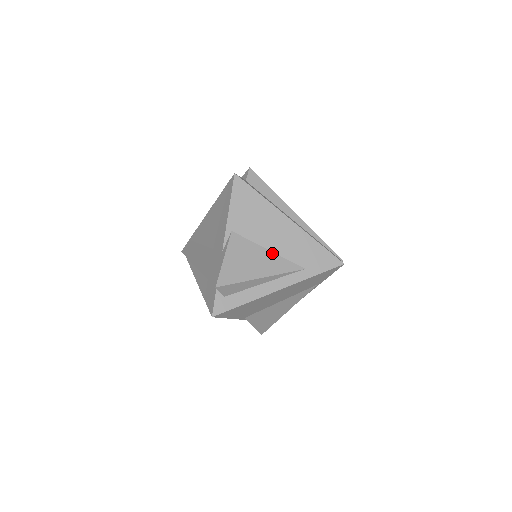
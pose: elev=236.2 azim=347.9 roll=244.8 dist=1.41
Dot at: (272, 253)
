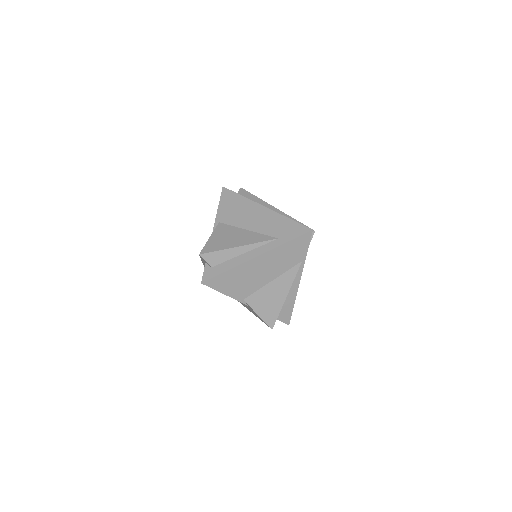
Dot at: (250, 232)
